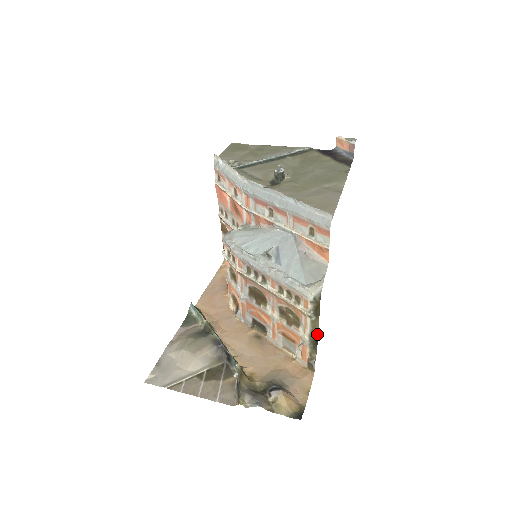
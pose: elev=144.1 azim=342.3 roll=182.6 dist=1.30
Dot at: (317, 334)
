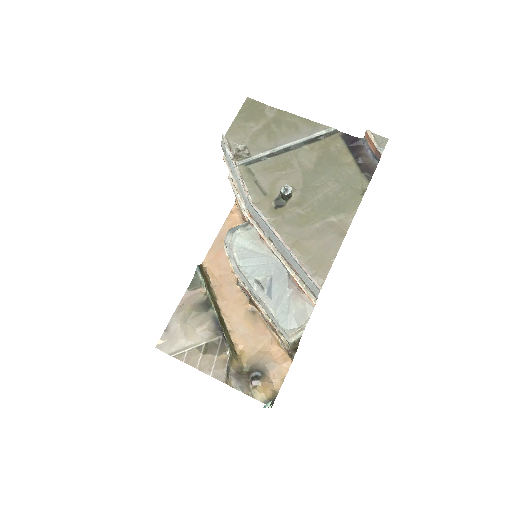
Dot at: (297, 347)
